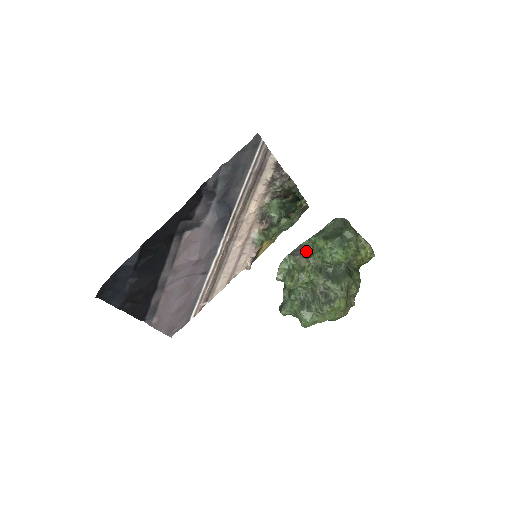
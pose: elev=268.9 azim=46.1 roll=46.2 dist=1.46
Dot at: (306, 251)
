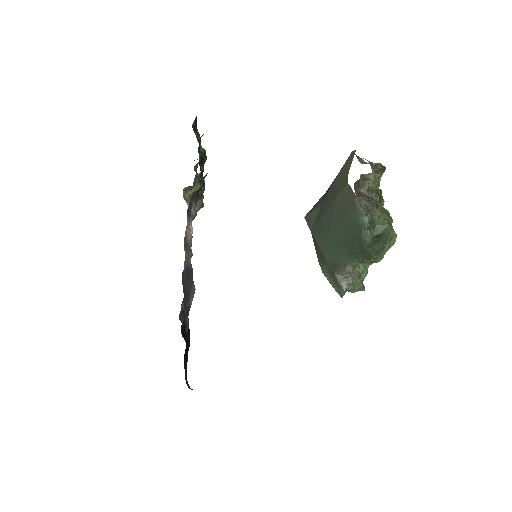
Dot at: (346, 263)
